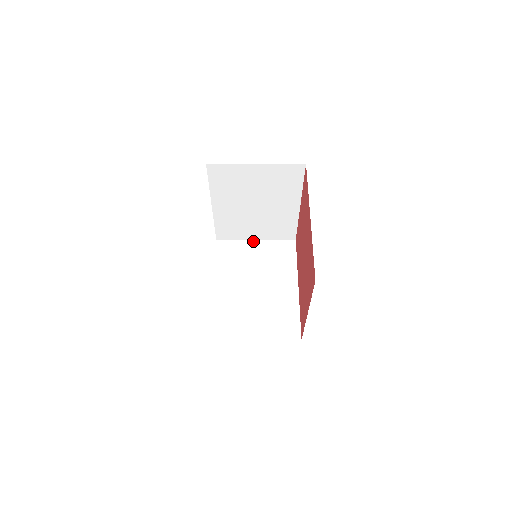
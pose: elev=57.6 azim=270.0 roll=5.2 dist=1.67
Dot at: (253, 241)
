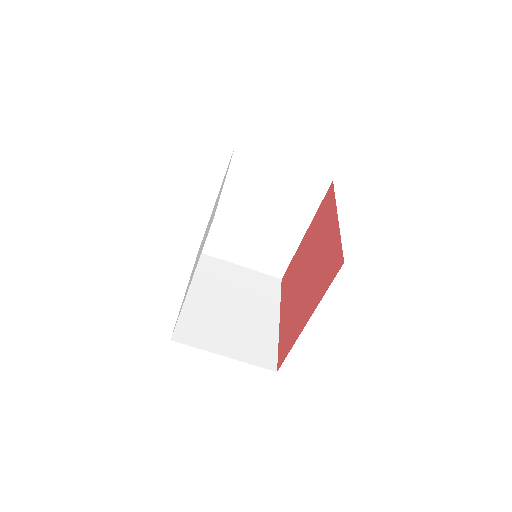
Dot at: (237, 266)
